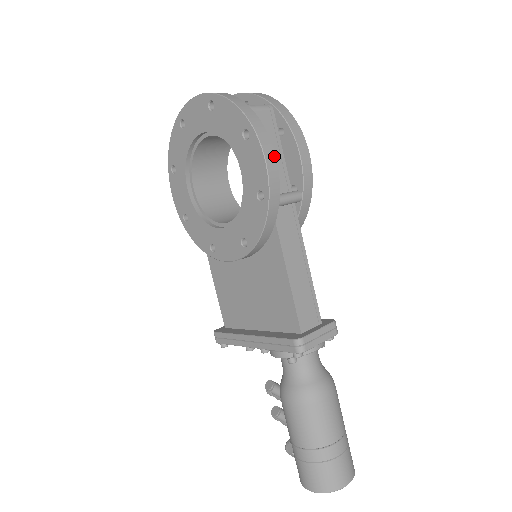
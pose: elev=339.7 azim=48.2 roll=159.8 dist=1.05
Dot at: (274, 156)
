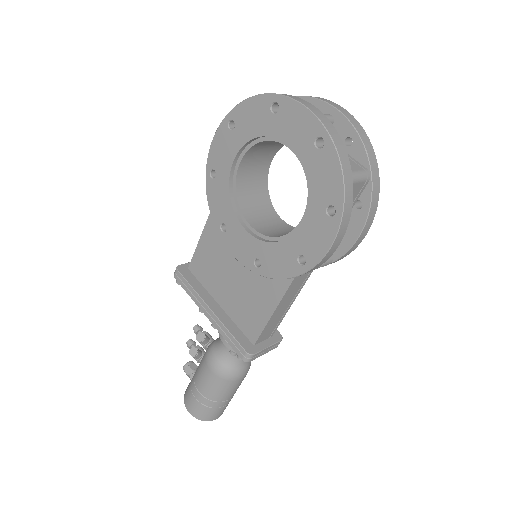
Dot at: (339, 244)
